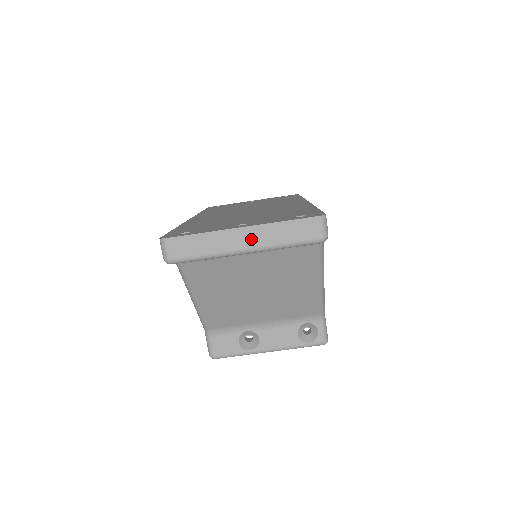
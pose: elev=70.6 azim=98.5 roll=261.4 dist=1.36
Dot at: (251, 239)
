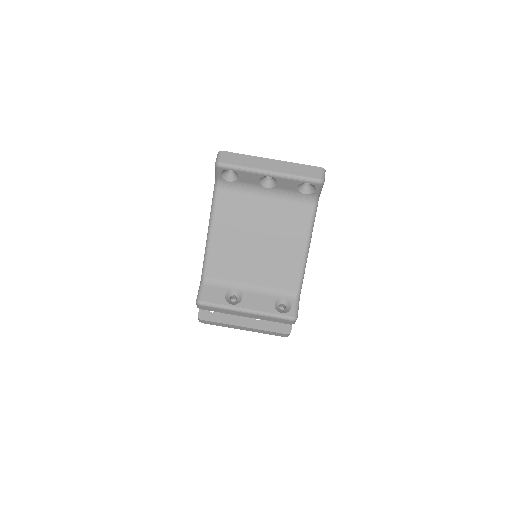
Dot at: (276, 167)
